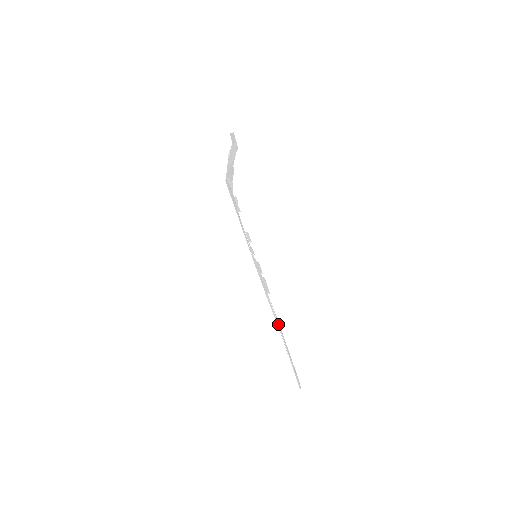
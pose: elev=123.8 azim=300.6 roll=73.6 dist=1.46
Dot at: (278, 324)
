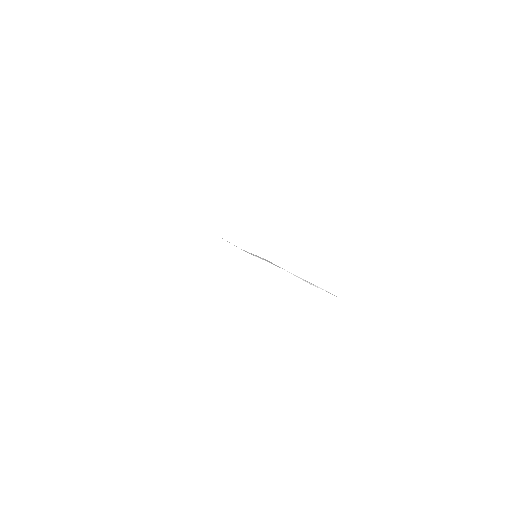
Dot at: occluded
